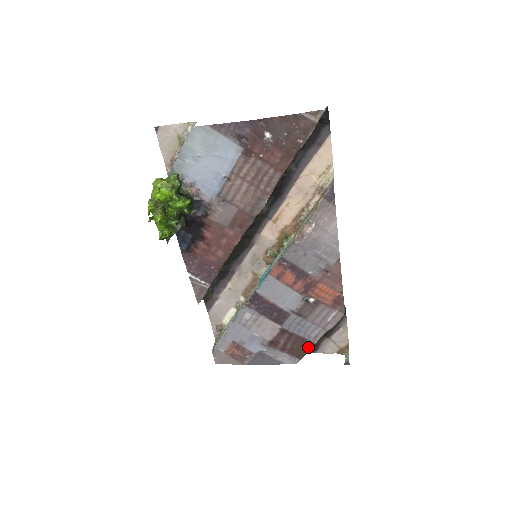
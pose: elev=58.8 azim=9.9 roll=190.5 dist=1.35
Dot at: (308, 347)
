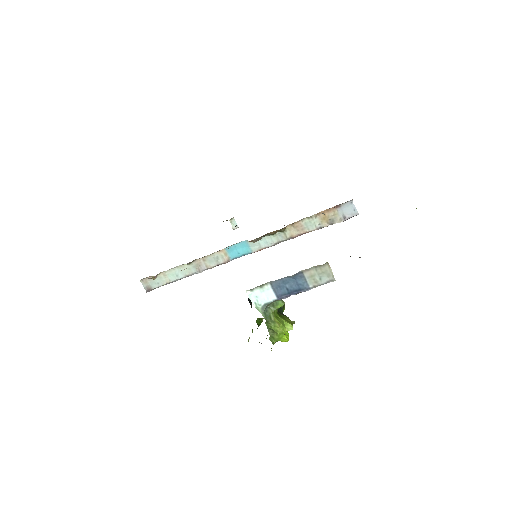
Dot at: occluded
